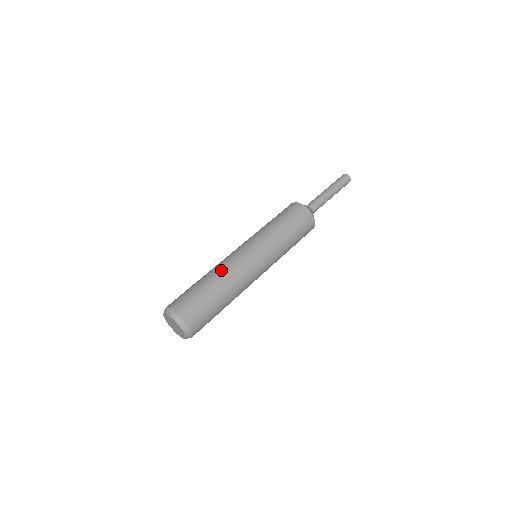
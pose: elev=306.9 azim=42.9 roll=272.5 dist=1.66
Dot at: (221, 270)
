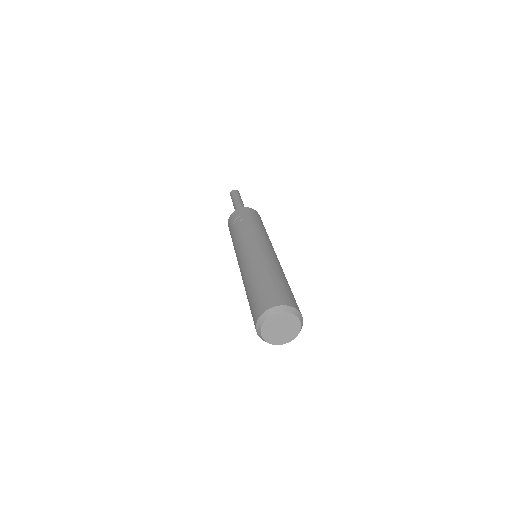
Dot at: (281, 268)
